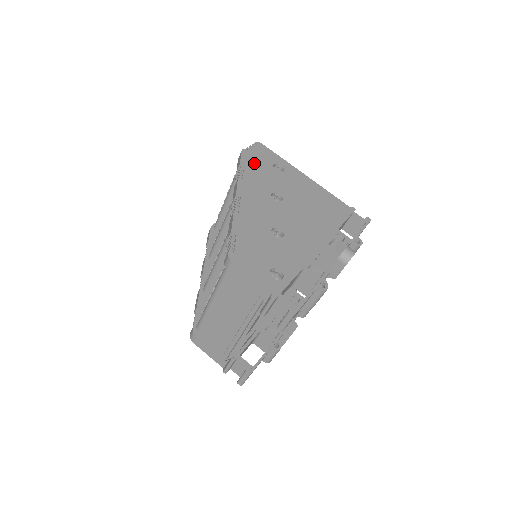
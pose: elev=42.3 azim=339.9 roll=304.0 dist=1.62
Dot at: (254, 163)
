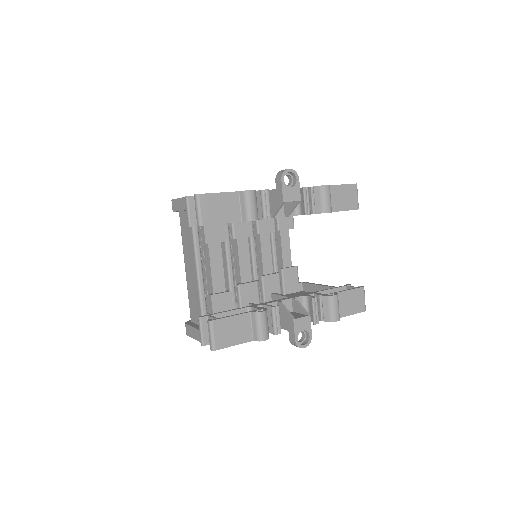
Dot at: occluded
